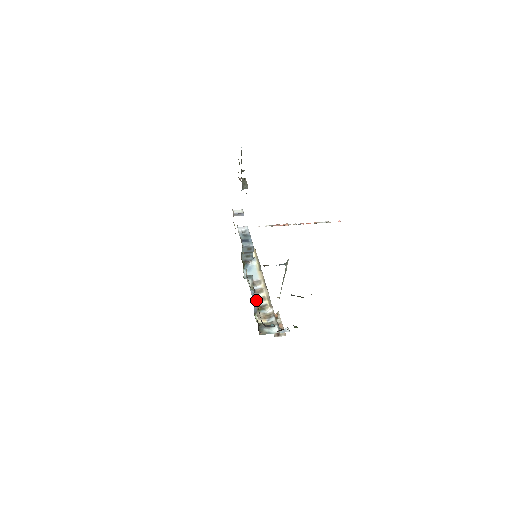
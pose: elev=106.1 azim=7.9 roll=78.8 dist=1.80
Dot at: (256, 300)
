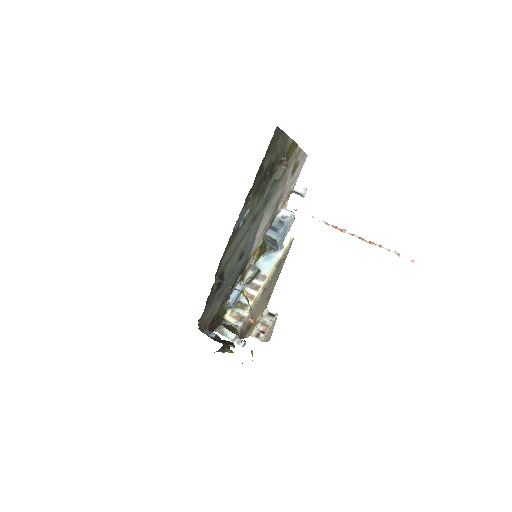
Dot at: (224, 300)
